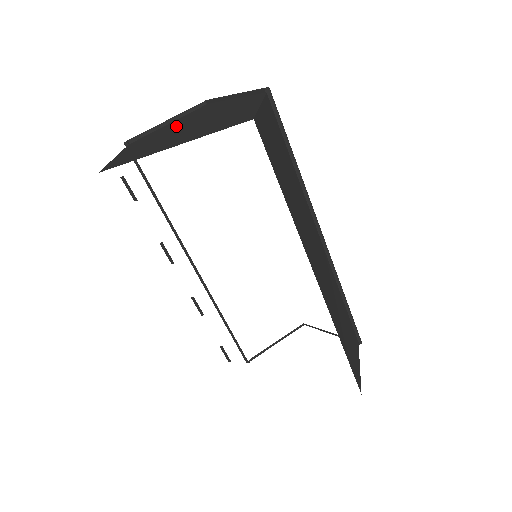
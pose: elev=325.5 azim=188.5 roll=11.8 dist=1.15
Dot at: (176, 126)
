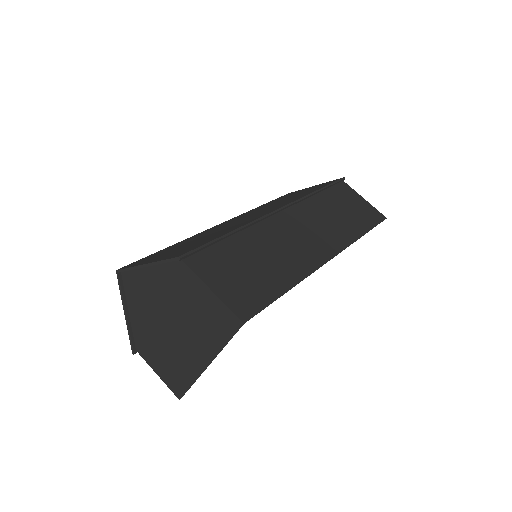
Dot at: (150, 321)
